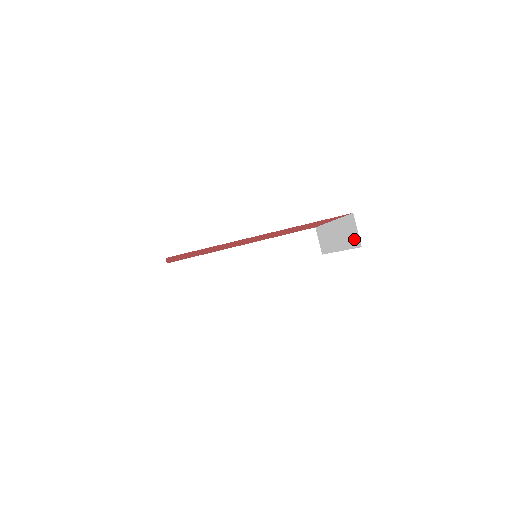
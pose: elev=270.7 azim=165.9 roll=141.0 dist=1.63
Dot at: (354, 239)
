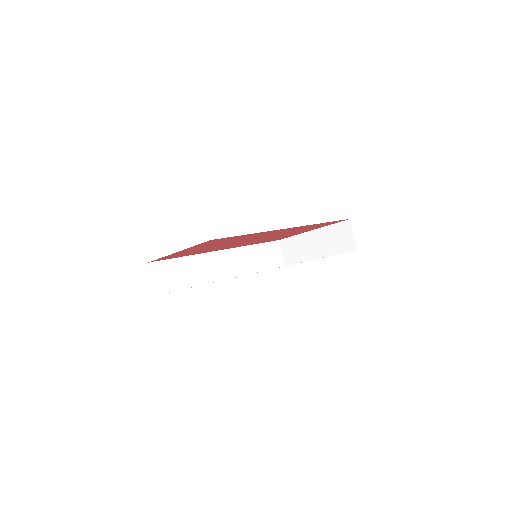
Dot at: (346, 243)
